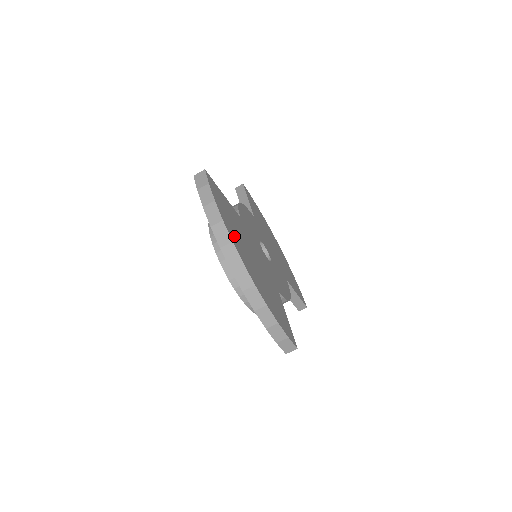
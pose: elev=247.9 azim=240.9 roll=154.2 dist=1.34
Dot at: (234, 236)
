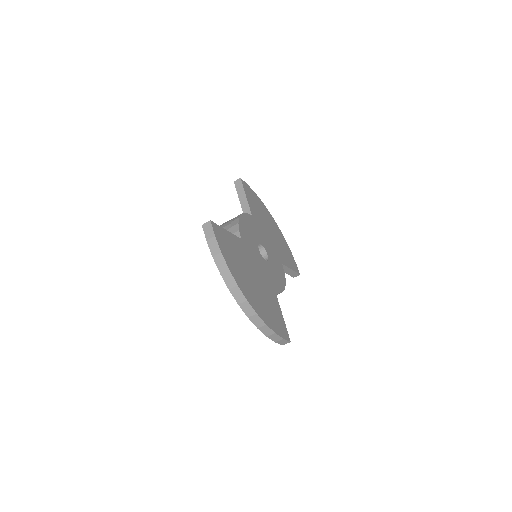
Dot at: (238, 276)
